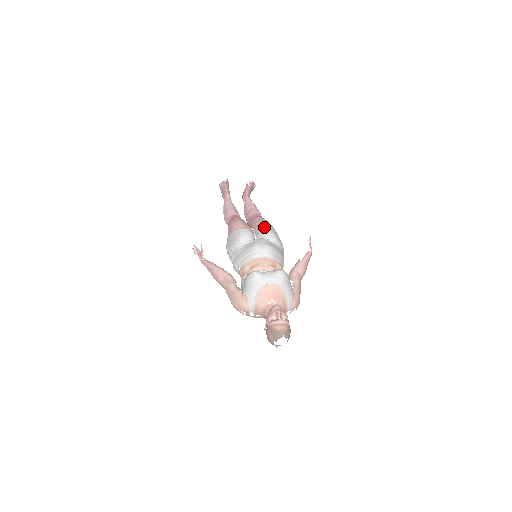
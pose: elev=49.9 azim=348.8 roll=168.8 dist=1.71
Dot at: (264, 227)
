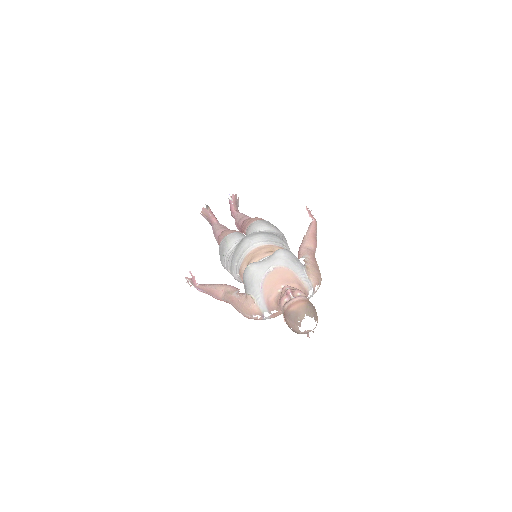
Dot at: (252, 222)
